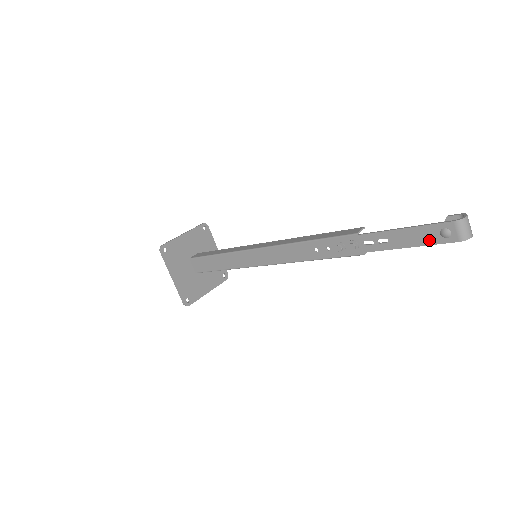
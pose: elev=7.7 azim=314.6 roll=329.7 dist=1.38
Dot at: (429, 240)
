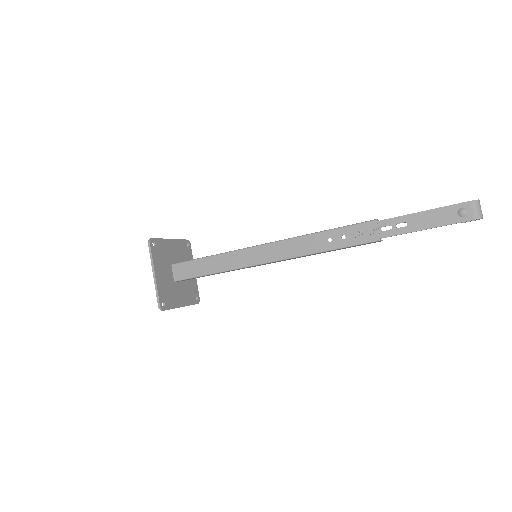
Dot at: (447, 220)
